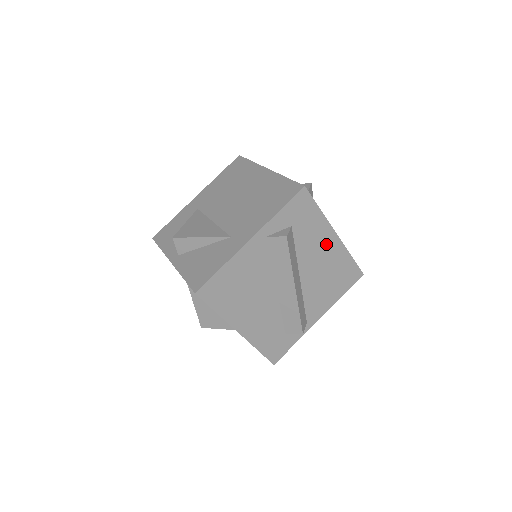
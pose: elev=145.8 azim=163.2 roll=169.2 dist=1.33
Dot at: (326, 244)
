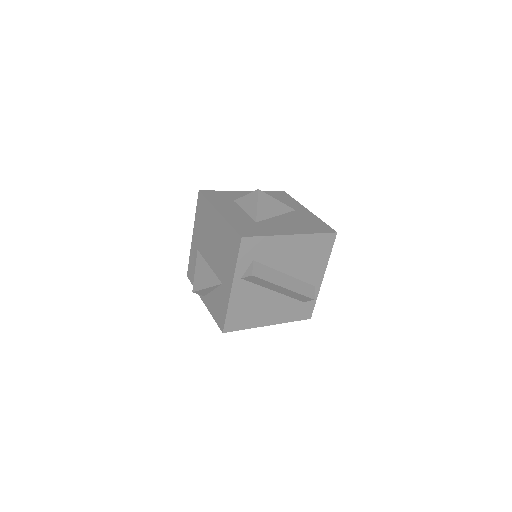
Dot at: (289, 245)
